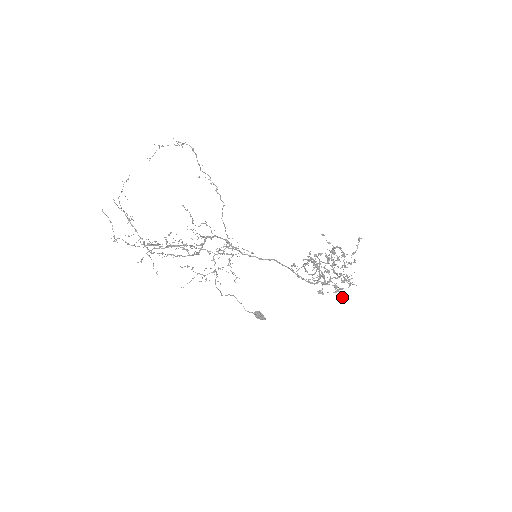
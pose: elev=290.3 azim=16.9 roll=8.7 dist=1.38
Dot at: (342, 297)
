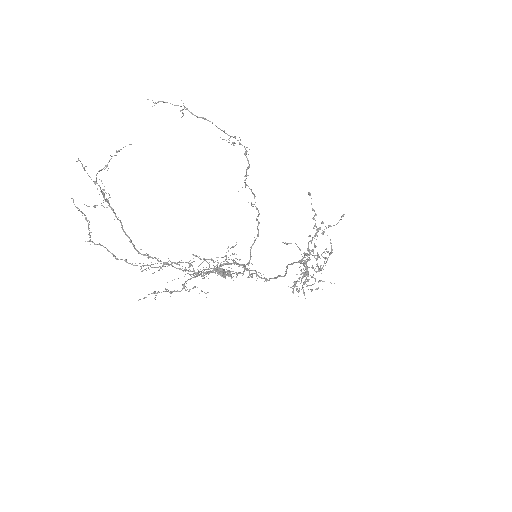
Dot at: occluded
